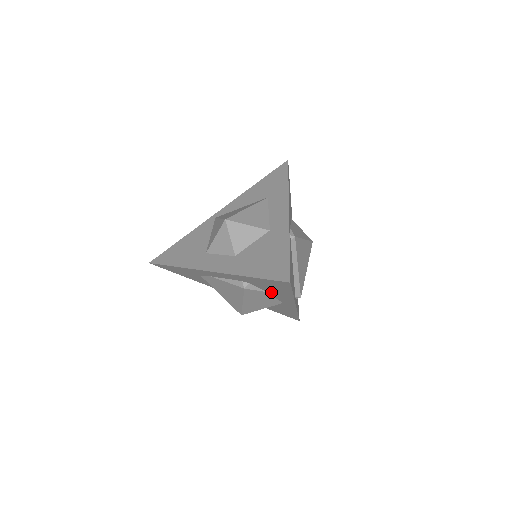
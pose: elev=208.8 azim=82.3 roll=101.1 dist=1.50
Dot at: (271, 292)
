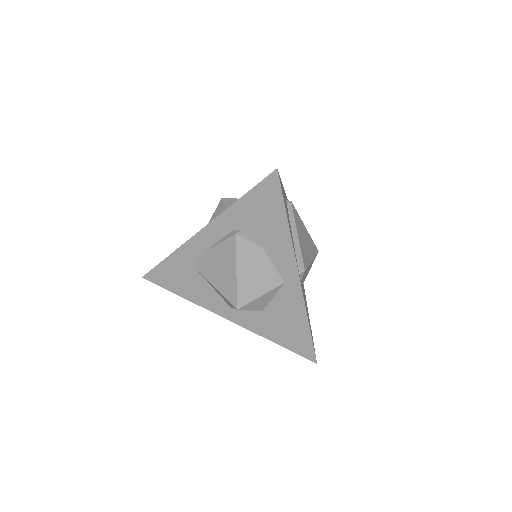
Dot at: (266, 243)
